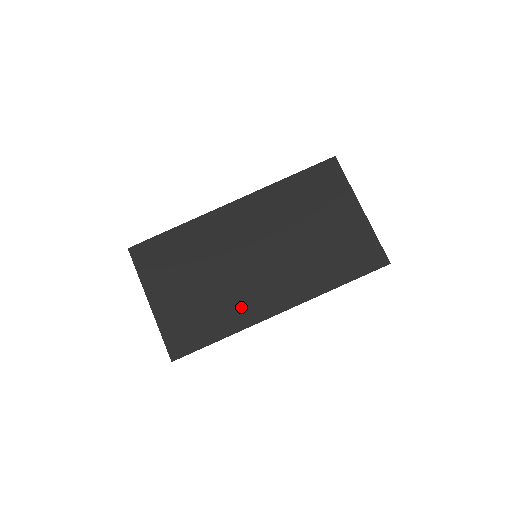
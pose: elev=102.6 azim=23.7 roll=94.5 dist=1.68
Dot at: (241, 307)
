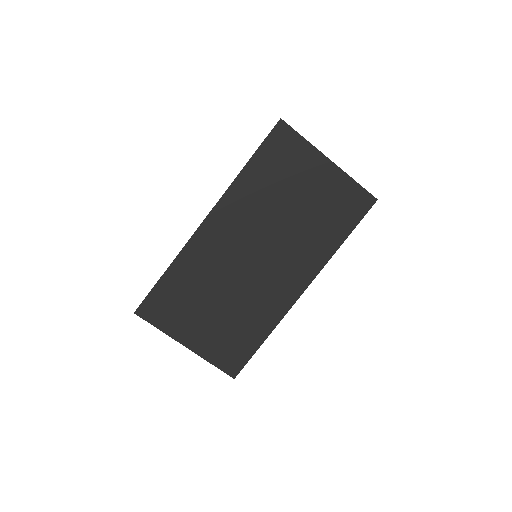
Dot at: (267, 306)
